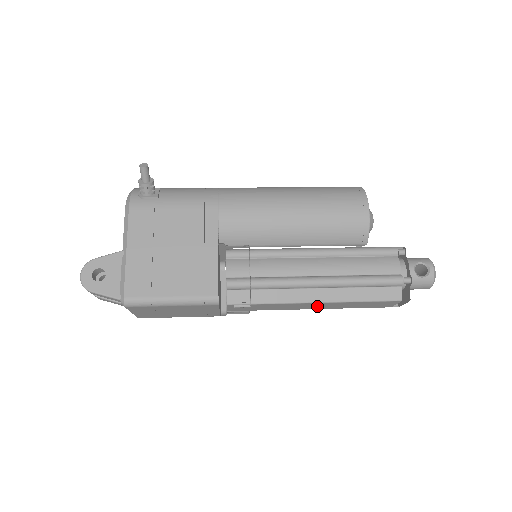
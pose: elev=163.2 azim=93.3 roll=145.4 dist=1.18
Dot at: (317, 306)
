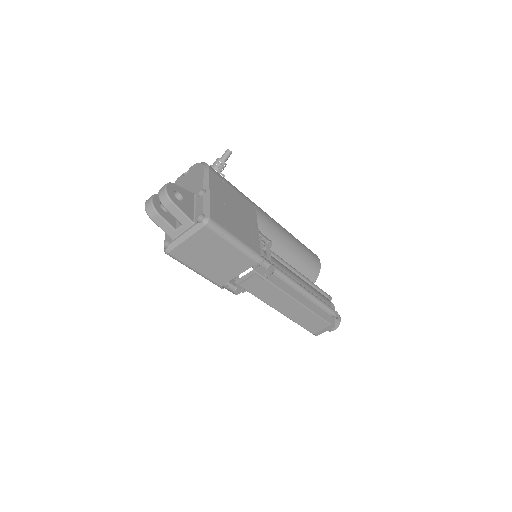
Dot at: (287, 307)
